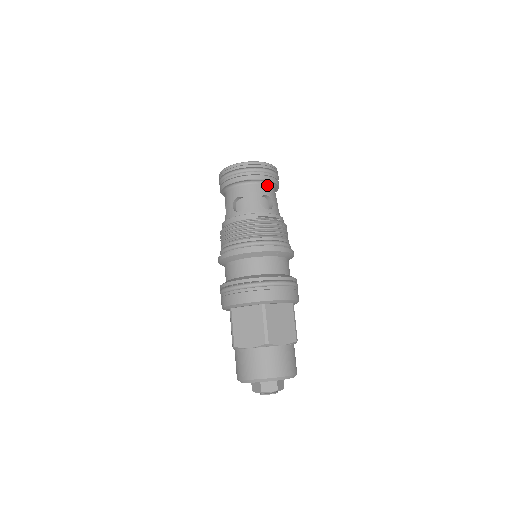
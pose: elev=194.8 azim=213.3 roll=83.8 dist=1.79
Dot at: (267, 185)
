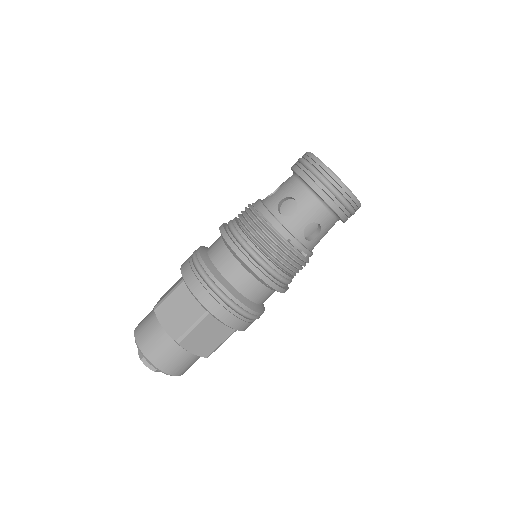
Dot at: (332, 215)
